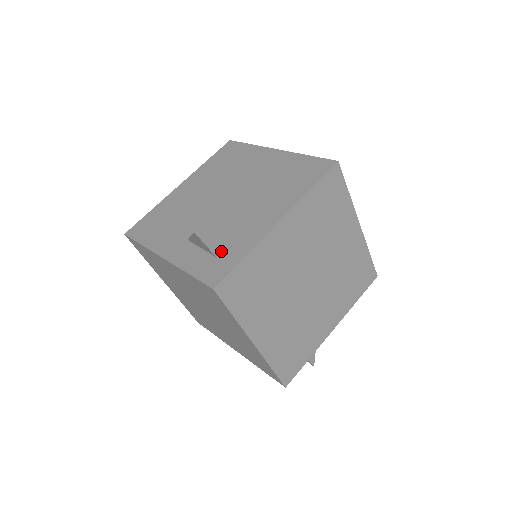
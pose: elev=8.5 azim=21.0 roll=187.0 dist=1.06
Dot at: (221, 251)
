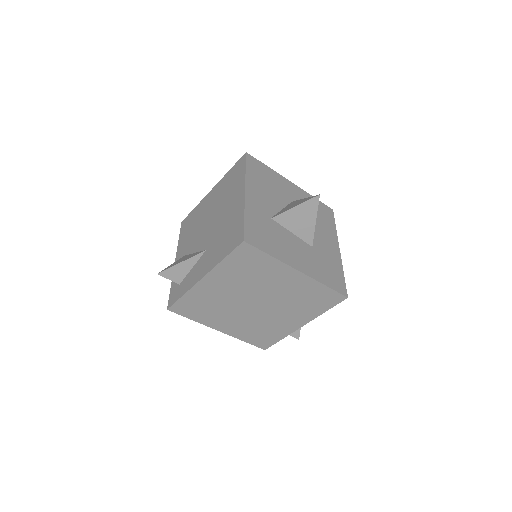
Dot at: (182, 281)
